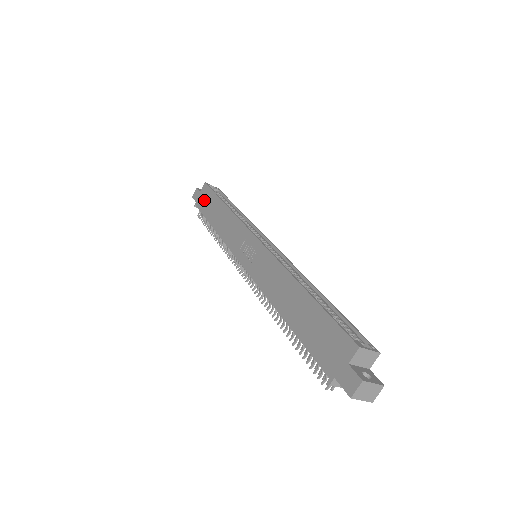
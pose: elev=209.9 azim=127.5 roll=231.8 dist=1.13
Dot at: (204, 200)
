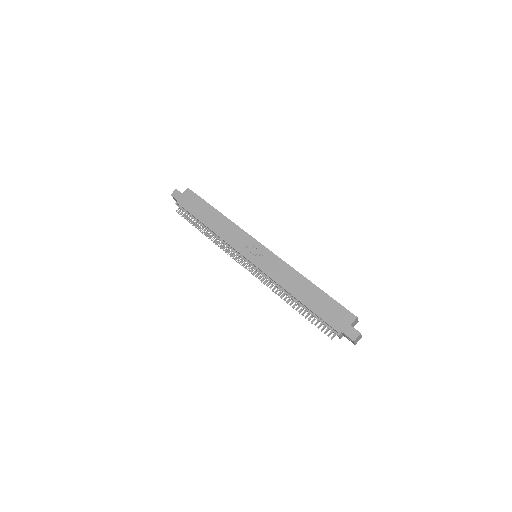
Dot at: (190, 202)
